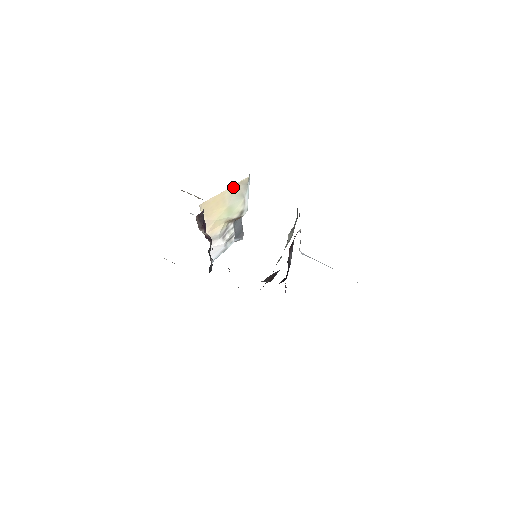
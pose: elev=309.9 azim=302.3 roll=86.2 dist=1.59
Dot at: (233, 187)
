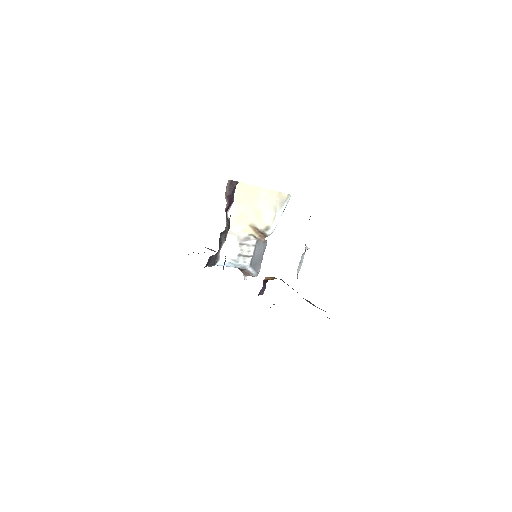
Dot at: (271, 192)
